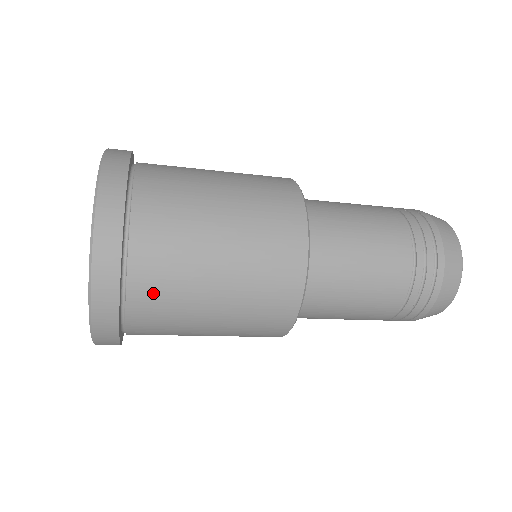
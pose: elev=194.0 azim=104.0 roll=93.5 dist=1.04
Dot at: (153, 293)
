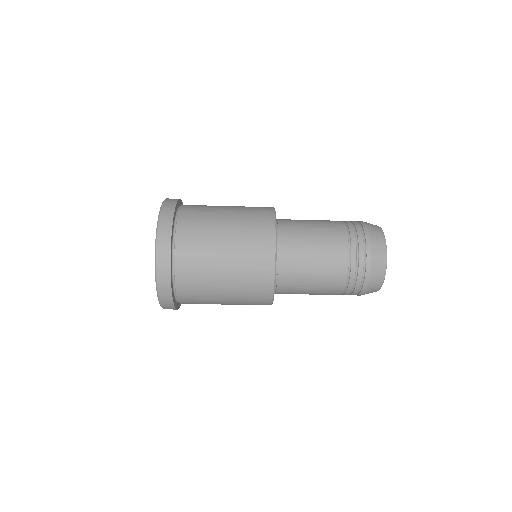
Dot at: (190, 293)
